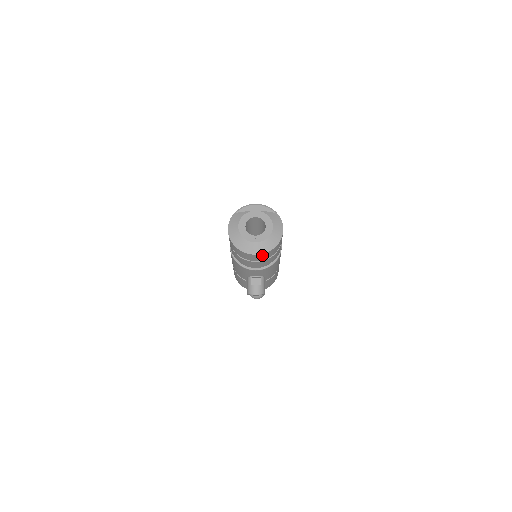
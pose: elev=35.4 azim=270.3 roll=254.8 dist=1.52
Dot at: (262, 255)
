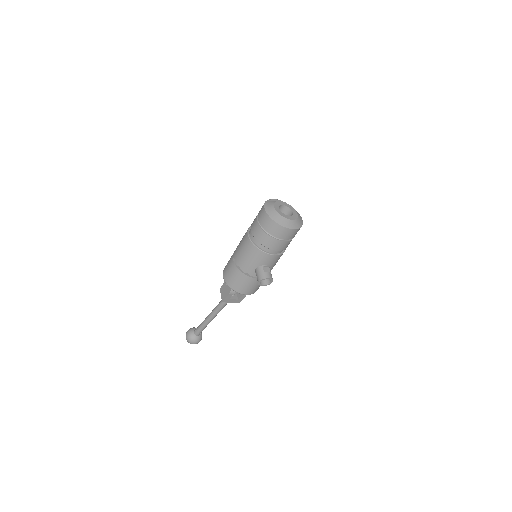
Dot at: (293, 231)
